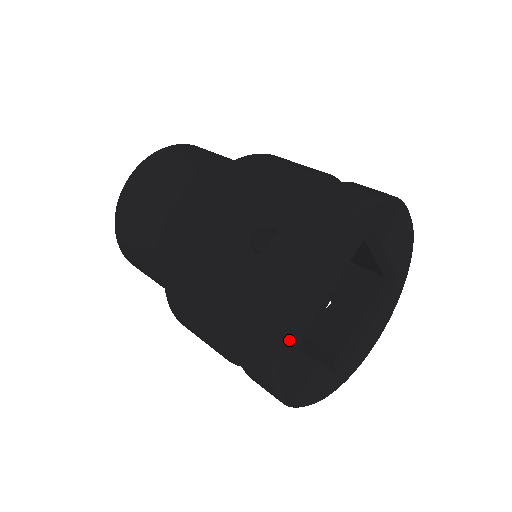
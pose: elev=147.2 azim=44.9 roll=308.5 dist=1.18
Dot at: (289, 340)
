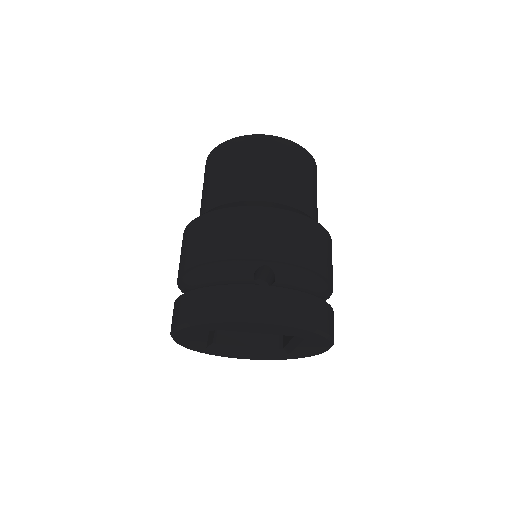
Dot at: (210, 326)
